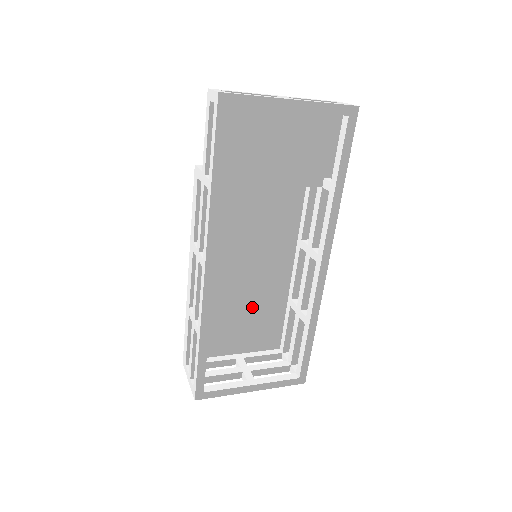
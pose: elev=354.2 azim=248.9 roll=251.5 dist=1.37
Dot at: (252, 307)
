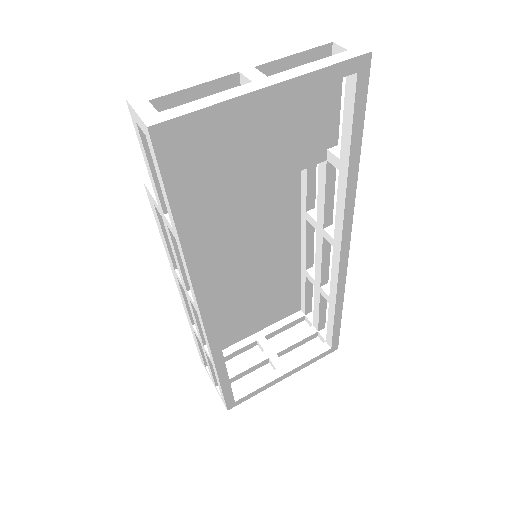
Dot at: (262, 291)
